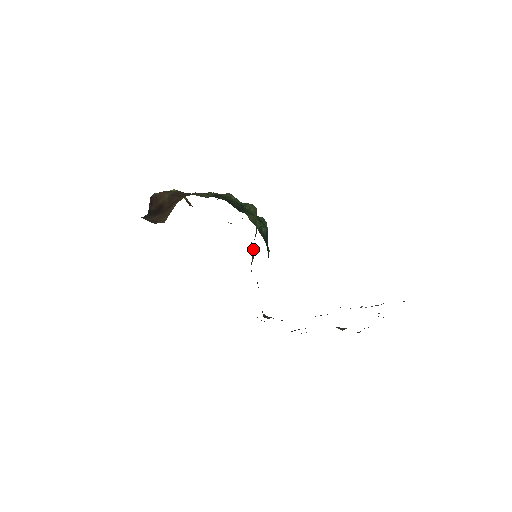
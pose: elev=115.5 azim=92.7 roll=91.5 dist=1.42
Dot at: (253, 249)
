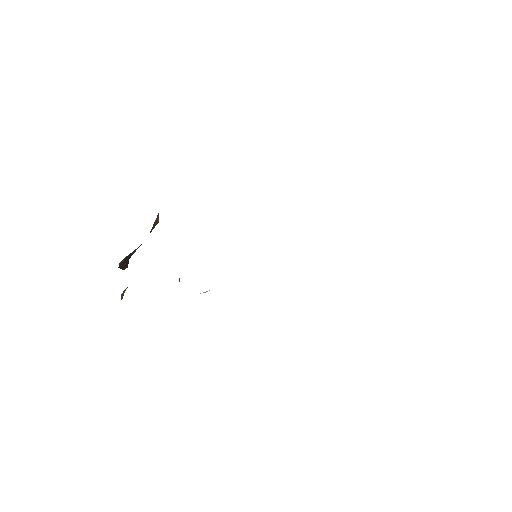
Dot at: occluded
